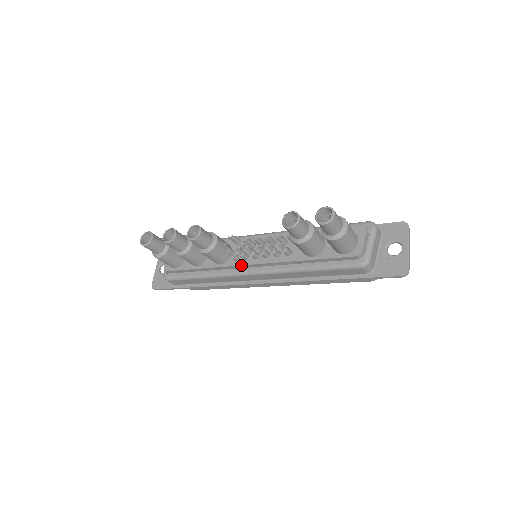
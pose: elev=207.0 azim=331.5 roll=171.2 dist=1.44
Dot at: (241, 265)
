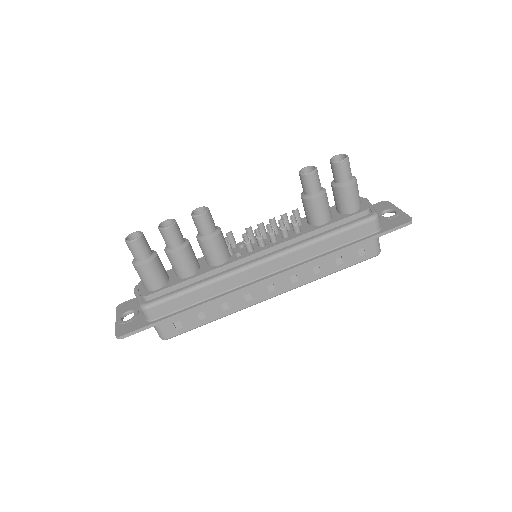
Dot at: (248, 256)
